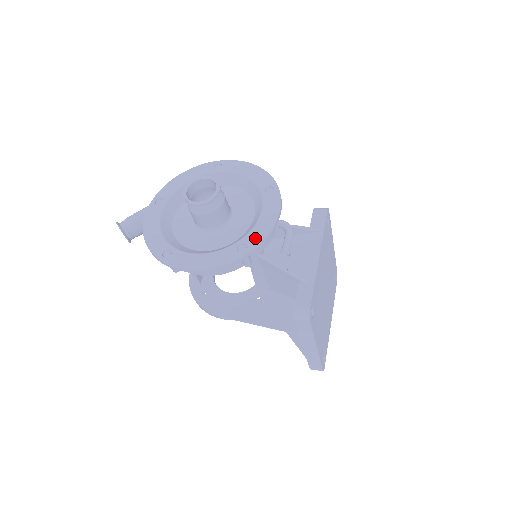
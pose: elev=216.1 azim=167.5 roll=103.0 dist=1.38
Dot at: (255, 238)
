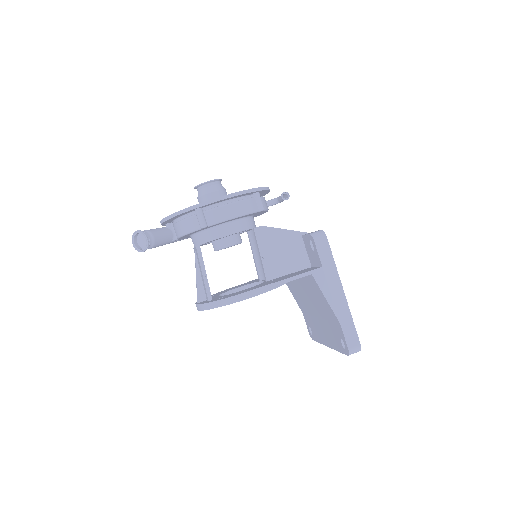
Dot at: occluded
